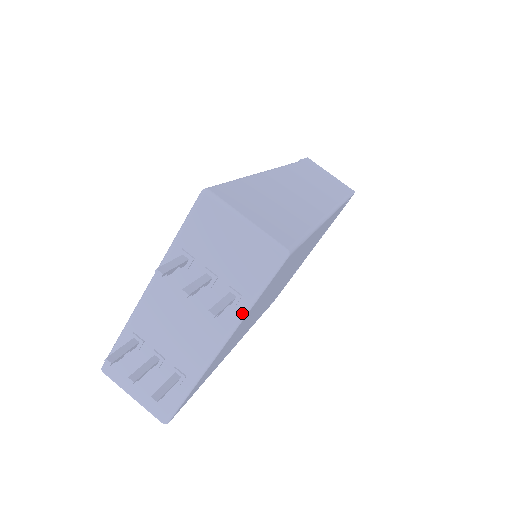
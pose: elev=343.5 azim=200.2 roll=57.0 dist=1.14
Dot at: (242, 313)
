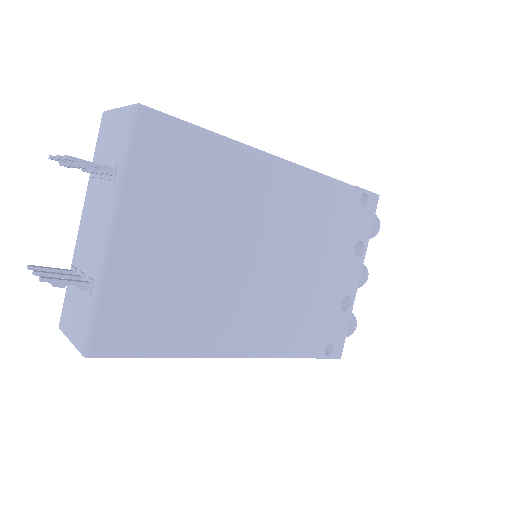
Dot at: (119, 181)
